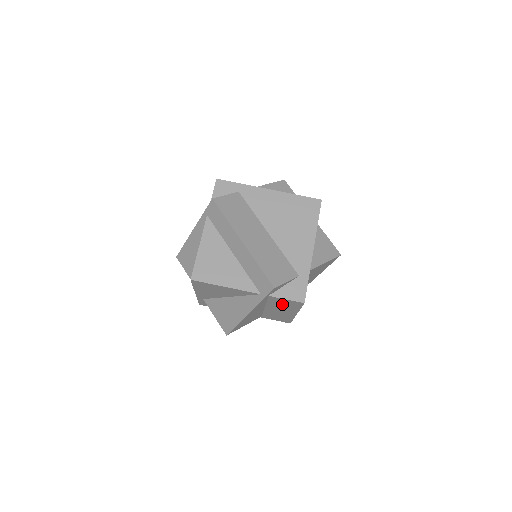
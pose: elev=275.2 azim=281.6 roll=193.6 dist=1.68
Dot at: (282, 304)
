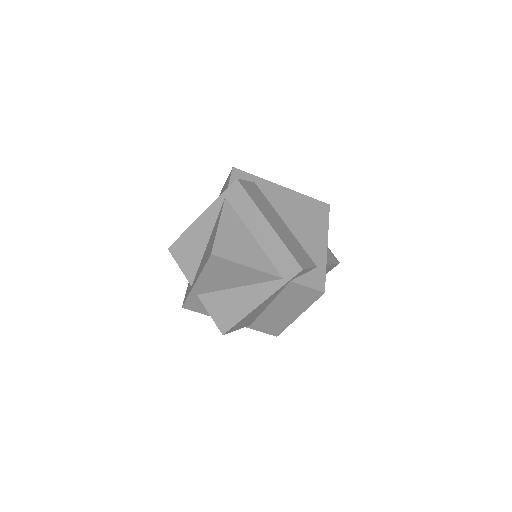
Dot at: (295, 297)
